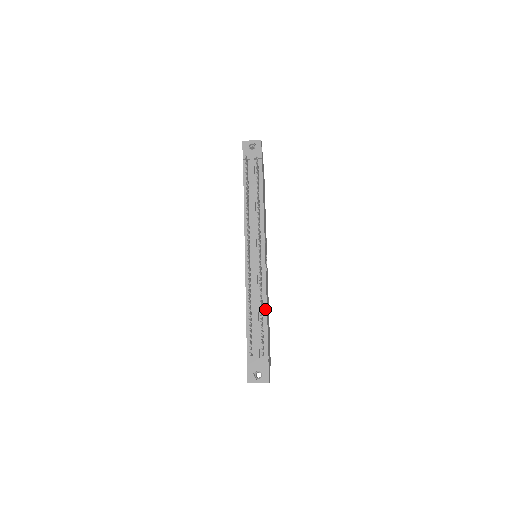
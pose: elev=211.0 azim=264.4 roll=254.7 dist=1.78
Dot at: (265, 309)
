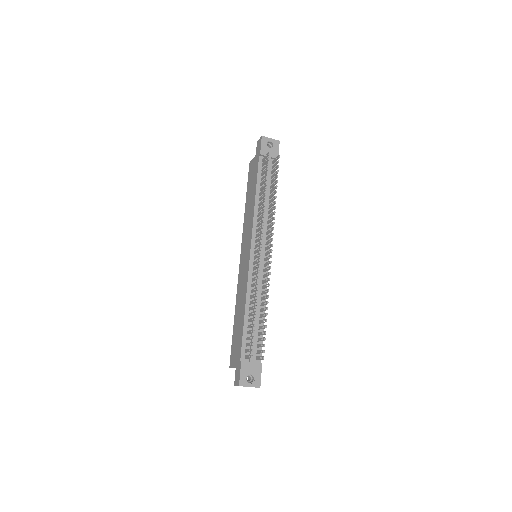
Dot at: (263, 312)
